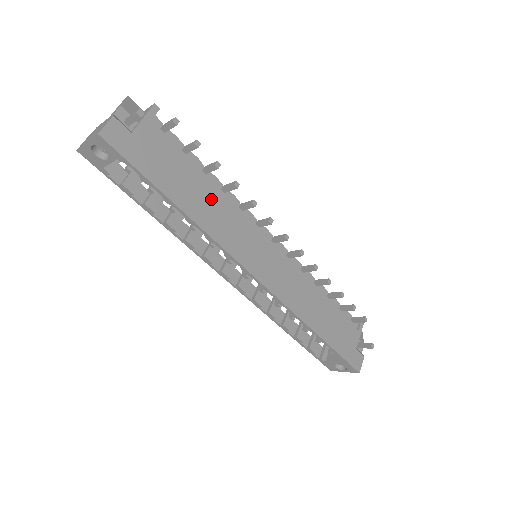
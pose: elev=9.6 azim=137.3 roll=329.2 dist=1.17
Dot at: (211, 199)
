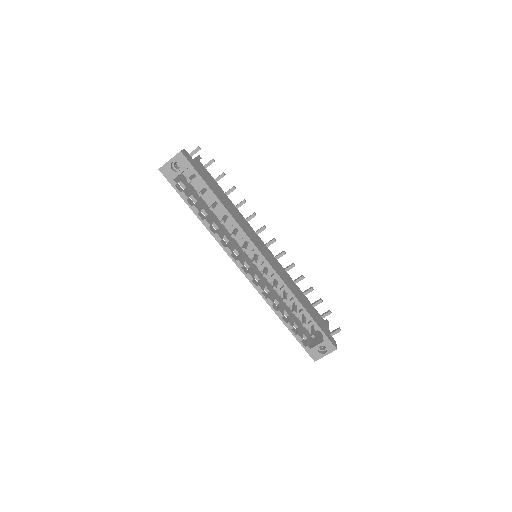
Dot at: (232, 206)
